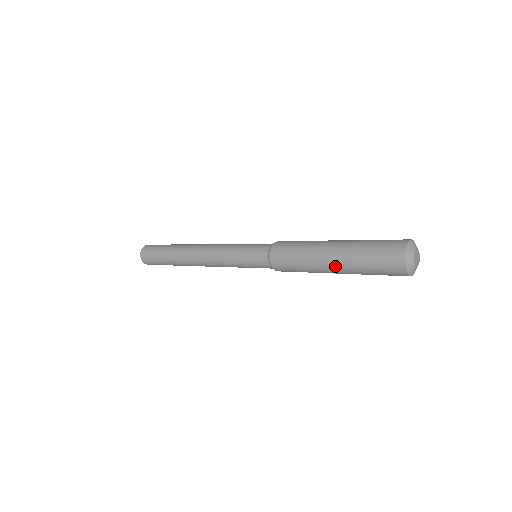
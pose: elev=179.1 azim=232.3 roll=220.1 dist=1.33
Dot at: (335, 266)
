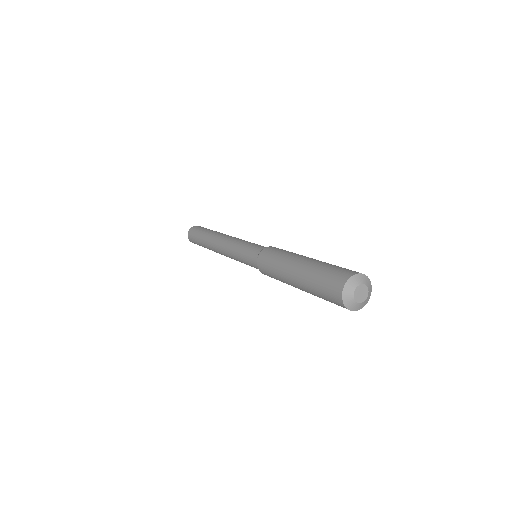
Dot at: occluded
